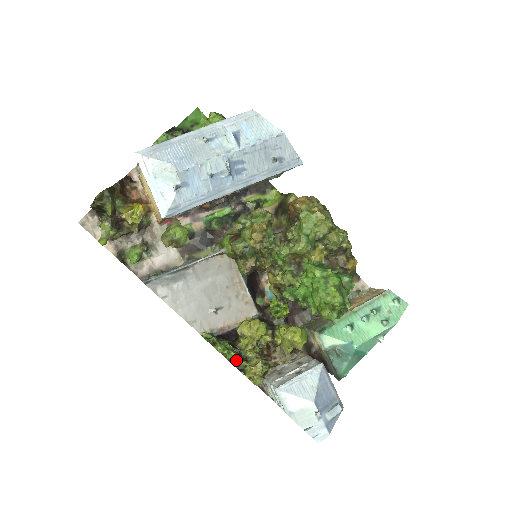
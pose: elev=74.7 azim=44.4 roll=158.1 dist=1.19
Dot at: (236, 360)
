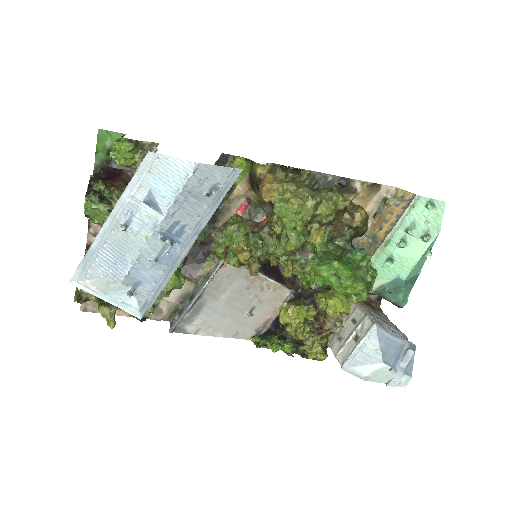
Dot at: (293, 349)
